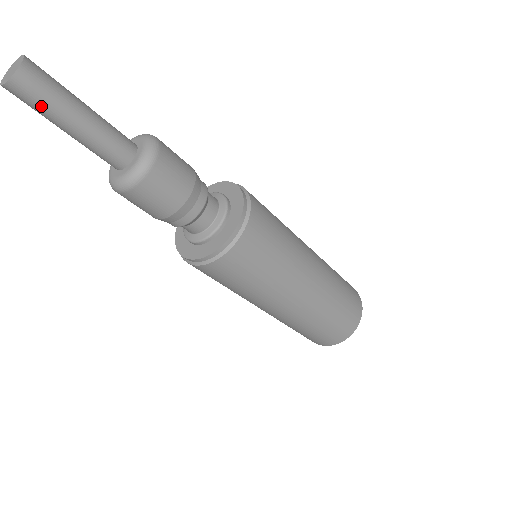
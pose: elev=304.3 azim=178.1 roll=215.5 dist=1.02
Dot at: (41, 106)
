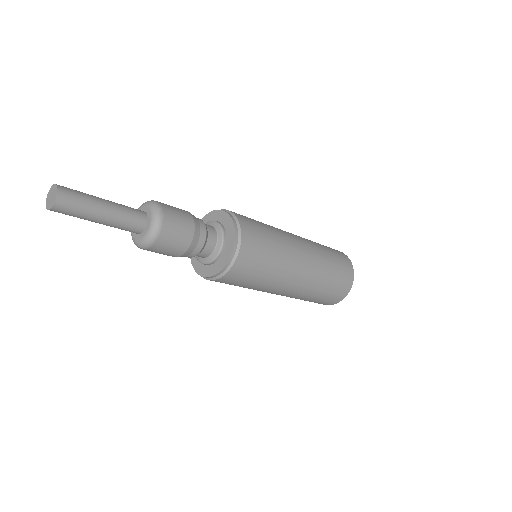
Dot at: (76, 214)
